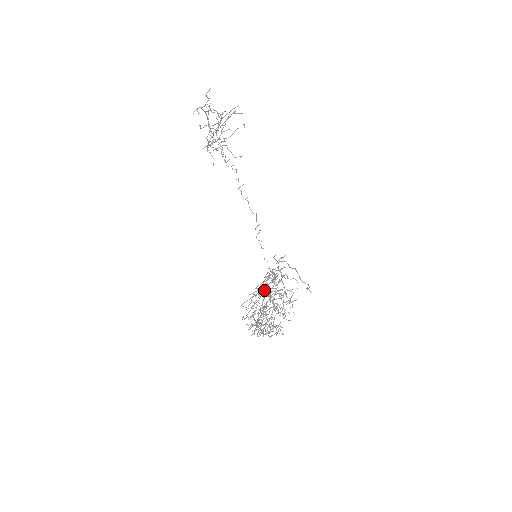
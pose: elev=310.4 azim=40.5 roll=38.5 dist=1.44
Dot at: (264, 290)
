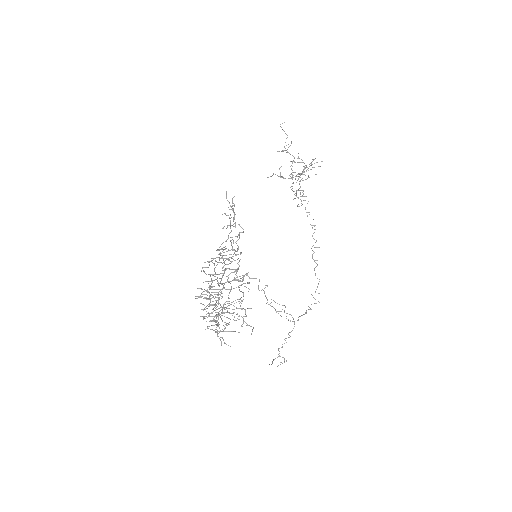
Dot at: occluded
